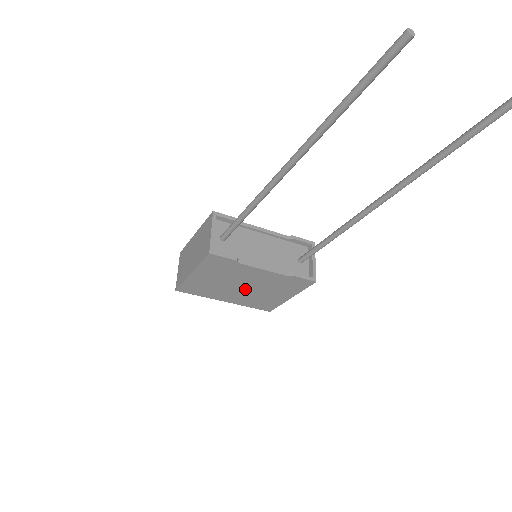
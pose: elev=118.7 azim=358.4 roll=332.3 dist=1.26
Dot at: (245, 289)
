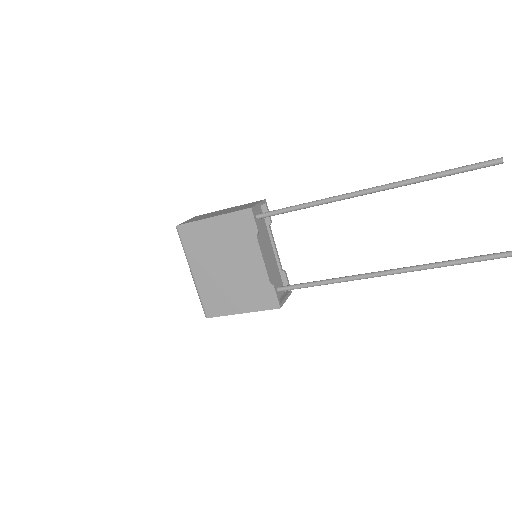
Dot at: (225, 271)
